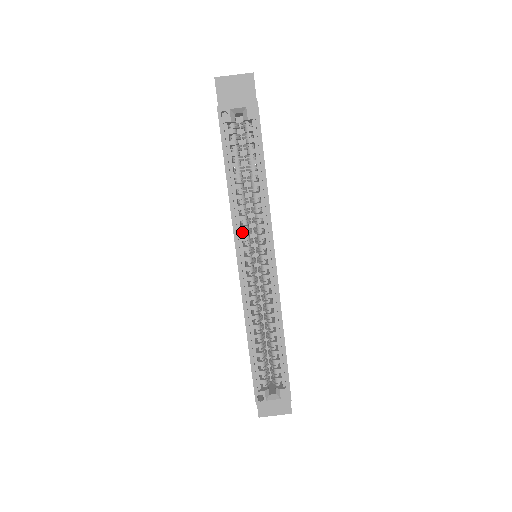
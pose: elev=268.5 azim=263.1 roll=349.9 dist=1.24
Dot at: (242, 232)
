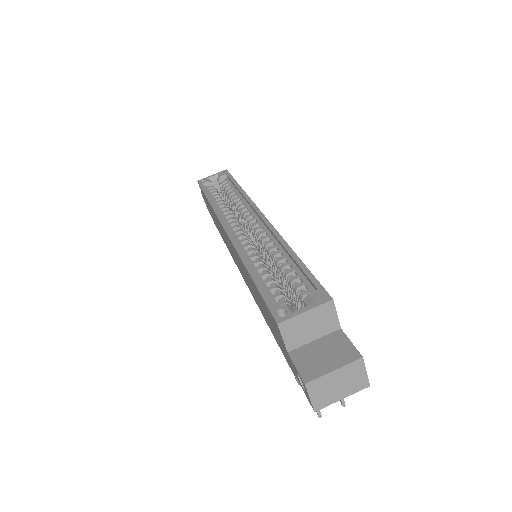
Dot at: occluded
